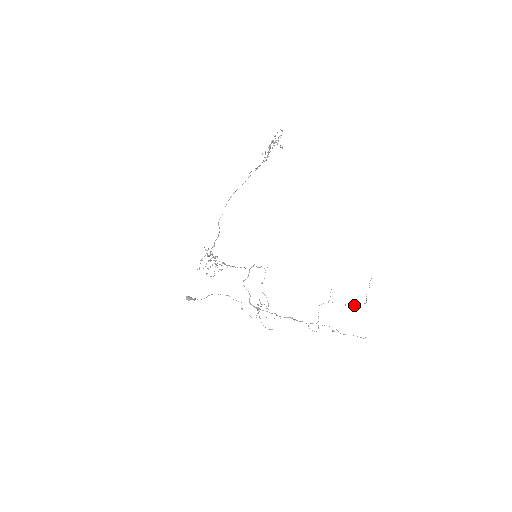
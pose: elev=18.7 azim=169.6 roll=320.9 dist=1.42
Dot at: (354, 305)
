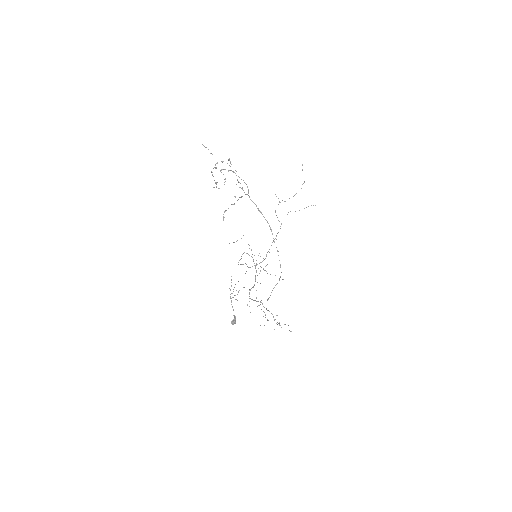
Dot at: occluded
